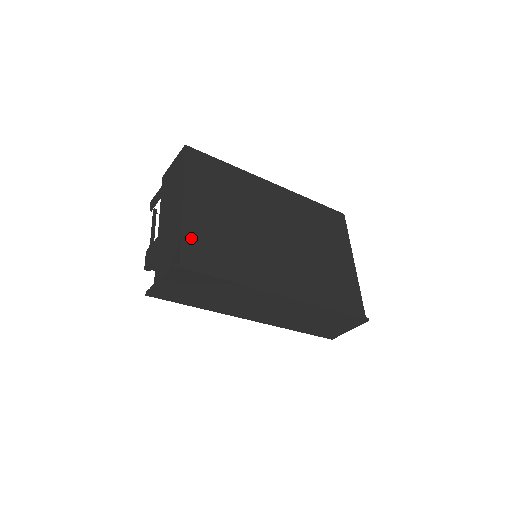
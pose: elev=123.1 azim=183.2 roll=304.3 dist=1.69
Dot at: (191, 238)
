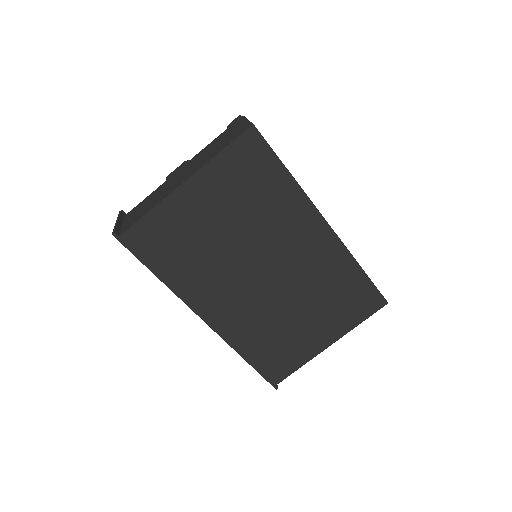
Dot at: (155, 222)
